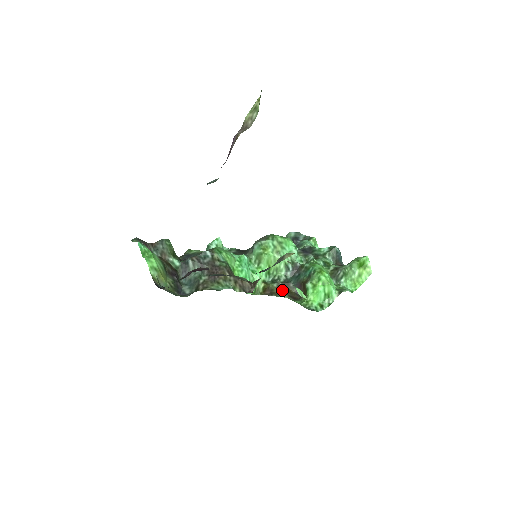
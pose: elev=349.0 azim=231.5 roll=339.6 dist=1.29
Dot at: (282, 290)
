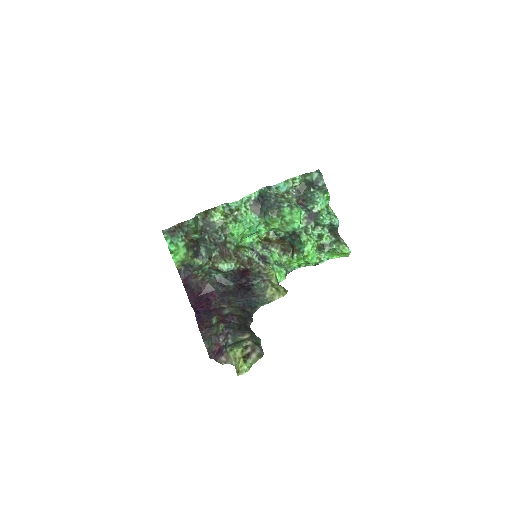
Dot at: (278, 243)
